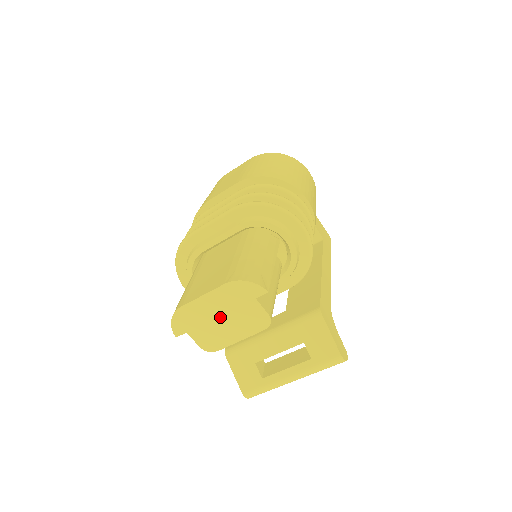
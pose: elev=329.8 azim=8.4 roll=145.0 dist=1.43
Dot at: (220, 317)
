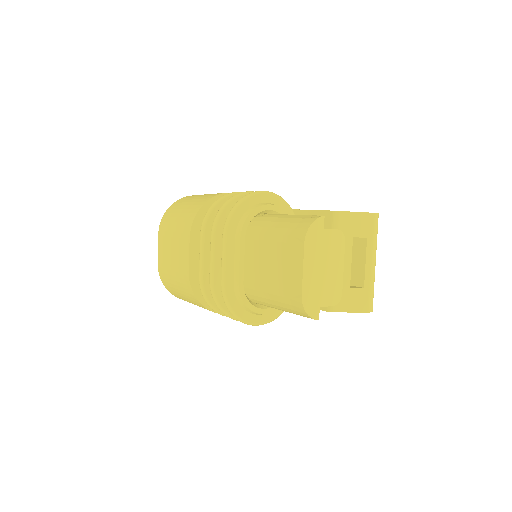
Dot at: (322, 269)
